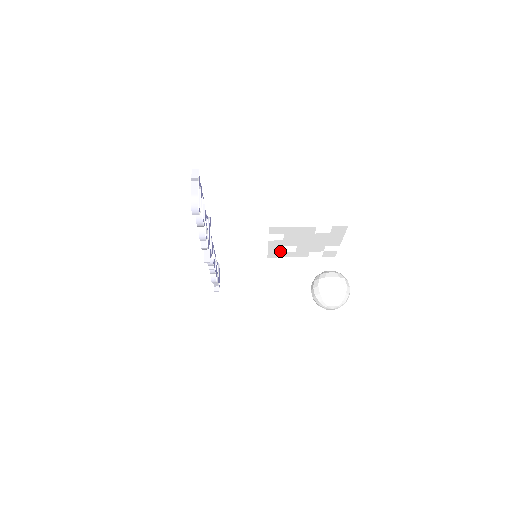
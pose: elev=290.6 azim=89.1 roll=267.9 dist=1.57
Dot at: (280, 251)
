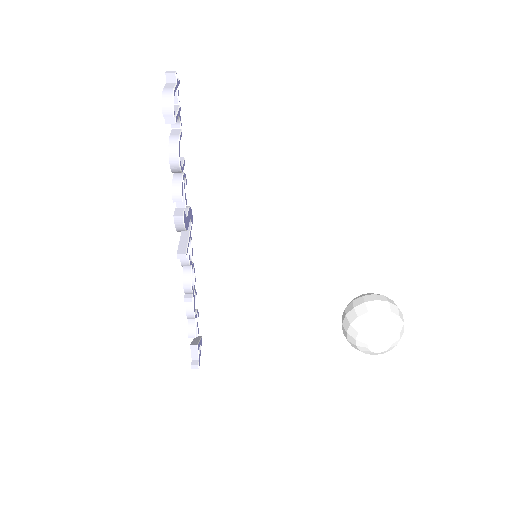
Dot at: (293, 216)
